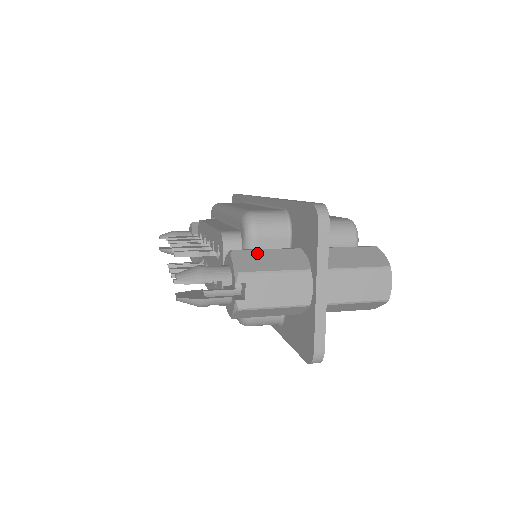
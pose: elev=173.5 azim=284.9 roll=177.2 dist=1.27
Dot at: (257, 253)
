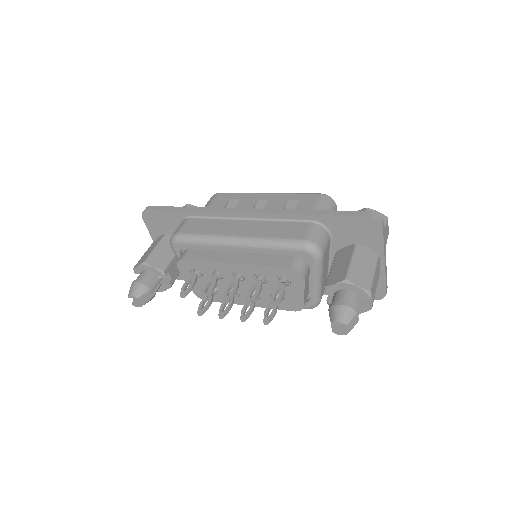
Dot at: (354, 269)
